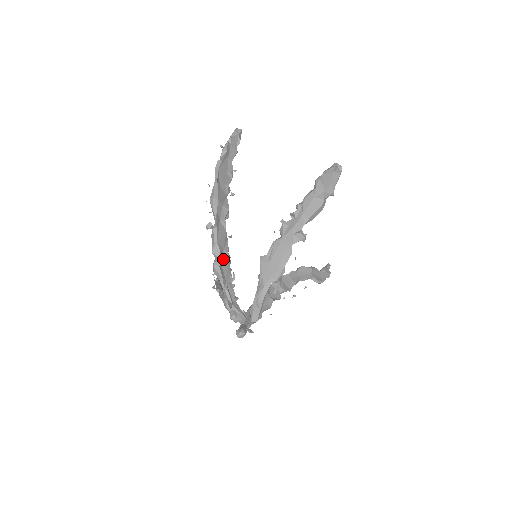
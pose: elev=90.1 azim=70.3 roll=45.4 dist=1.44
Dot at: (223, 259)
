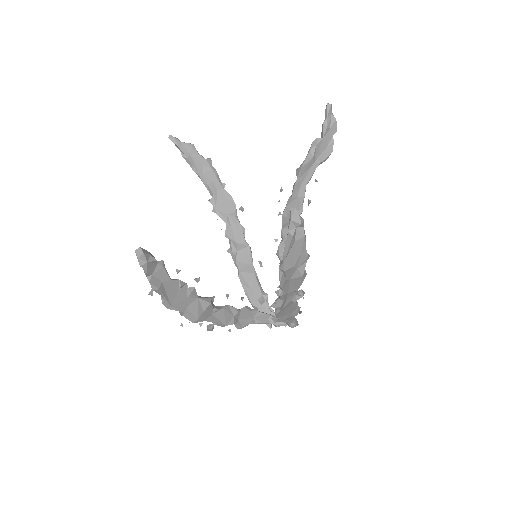
Dot at: (238, 316)
